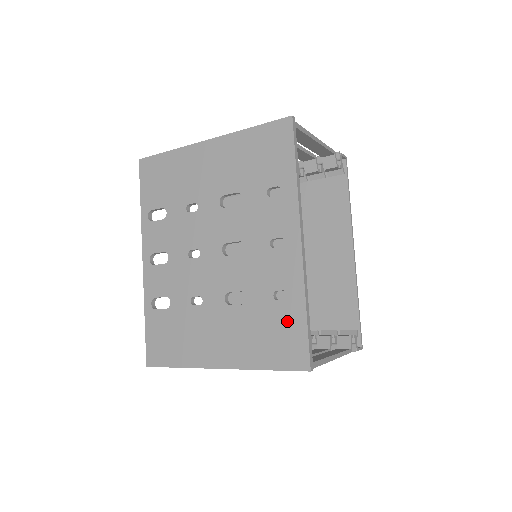
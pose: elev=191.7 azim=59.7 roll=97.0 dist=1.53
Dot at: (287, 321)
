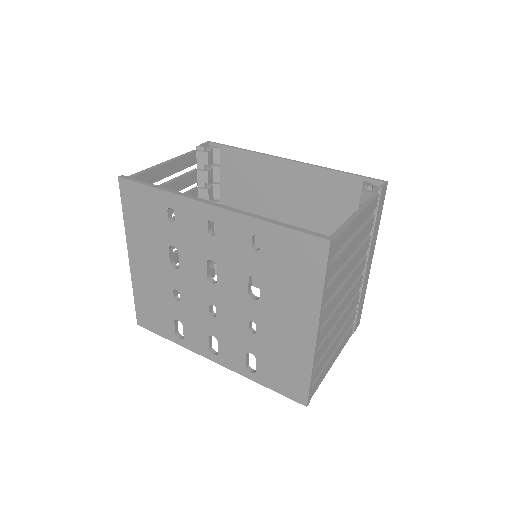
Dot at: (279, 246)
